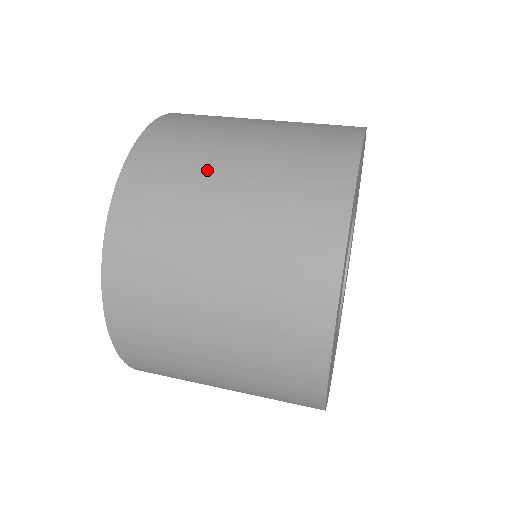
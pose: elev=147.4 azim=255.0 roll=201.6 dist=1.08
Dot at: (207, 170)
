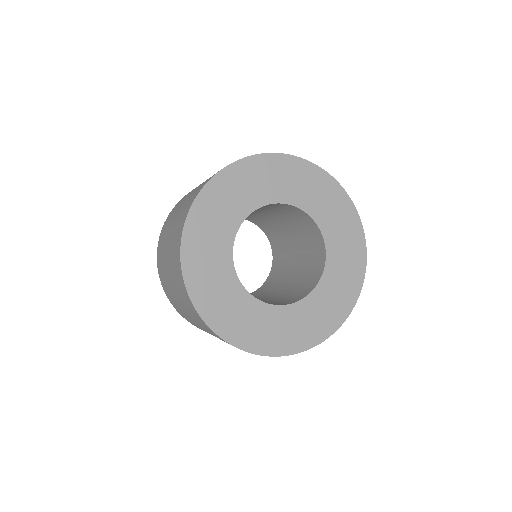
Dot at: occluded
